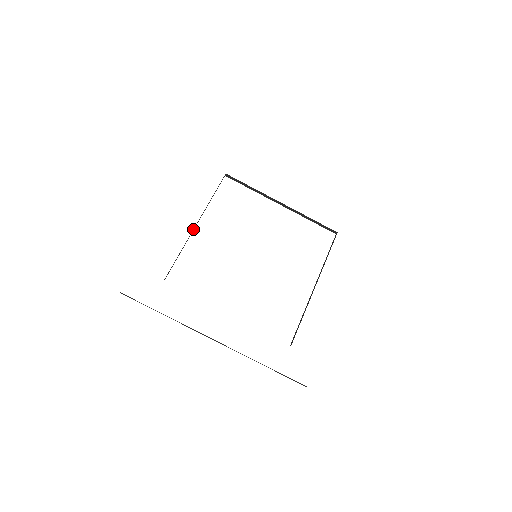
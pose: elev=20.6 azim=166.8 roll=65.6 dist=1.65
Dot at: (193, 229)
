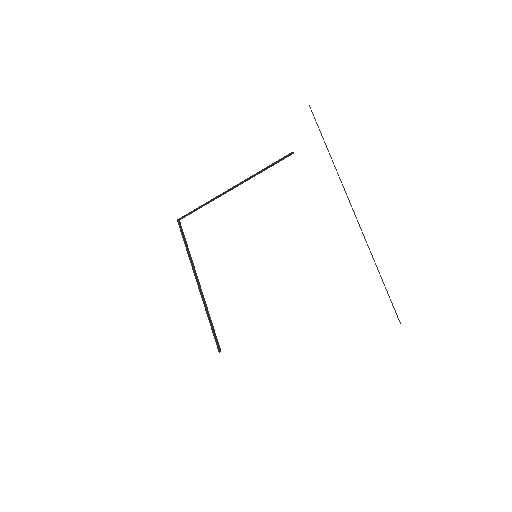
Dot at: (226, 191)
